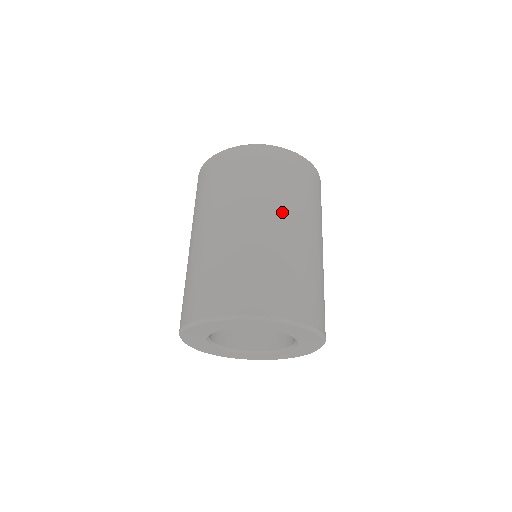
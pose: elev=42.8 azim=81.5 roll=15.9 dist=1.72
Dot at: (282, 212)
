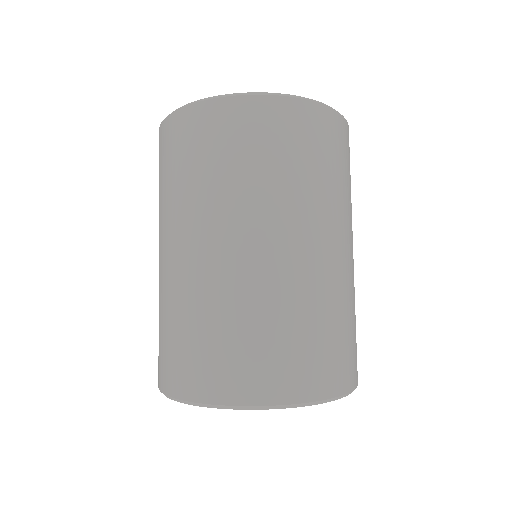
Dot at: (278, 222)
